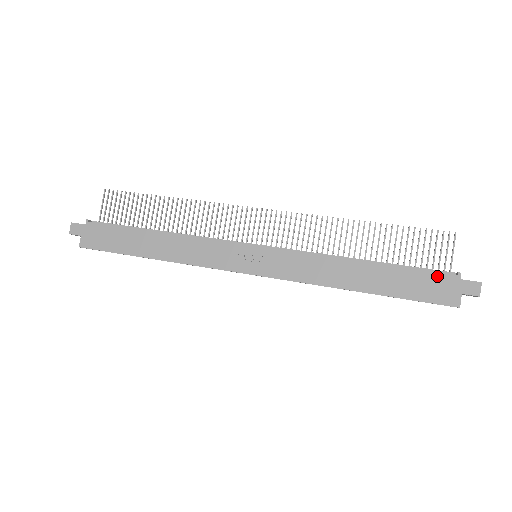
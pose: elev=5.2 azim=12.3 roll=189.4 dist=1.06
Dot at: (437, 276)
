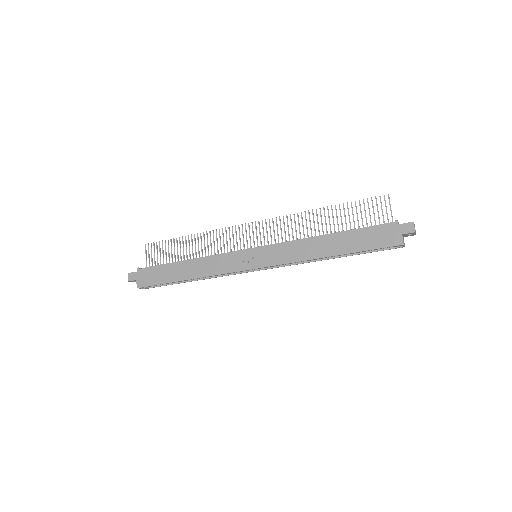
Dot at: (381, 228)
